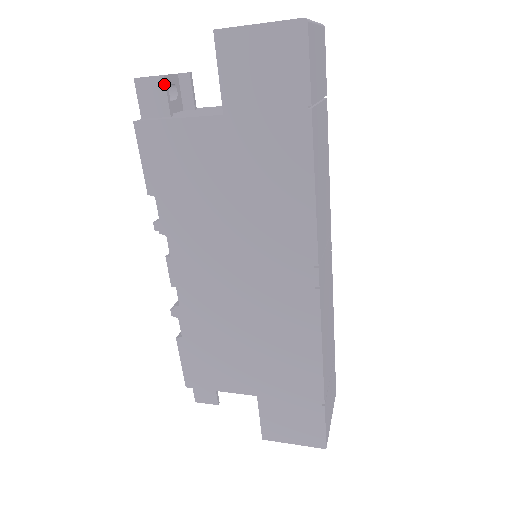
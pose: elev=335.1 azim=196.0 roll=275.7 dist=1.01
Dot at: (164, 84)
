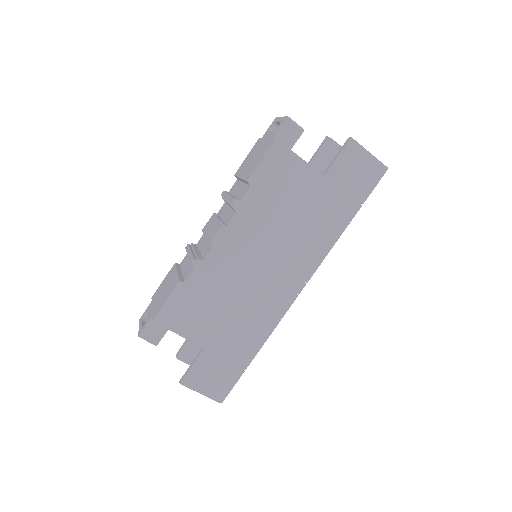
Dot at: (301, 134)
